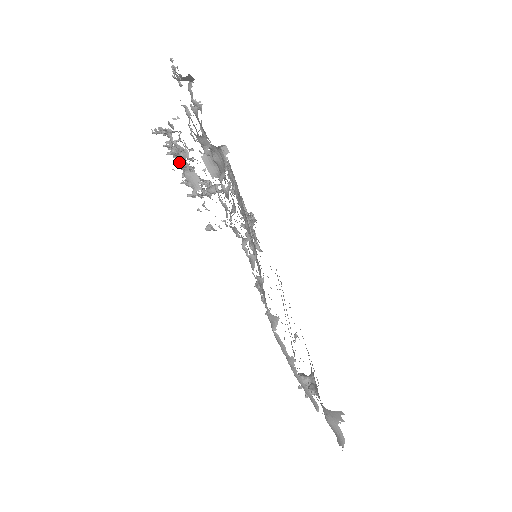
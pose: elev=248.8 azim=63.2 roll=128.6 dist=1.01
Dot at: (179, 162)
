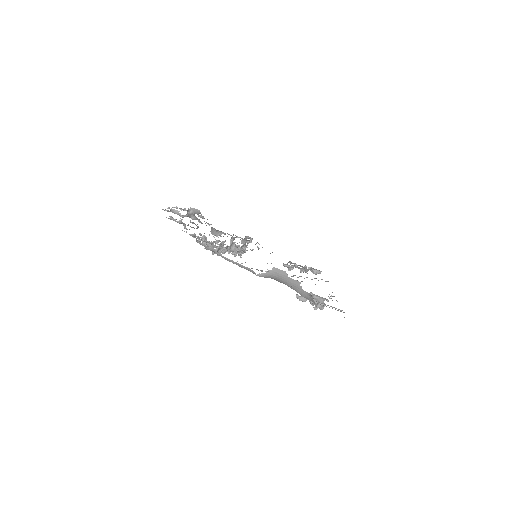
Dot at: occluded
